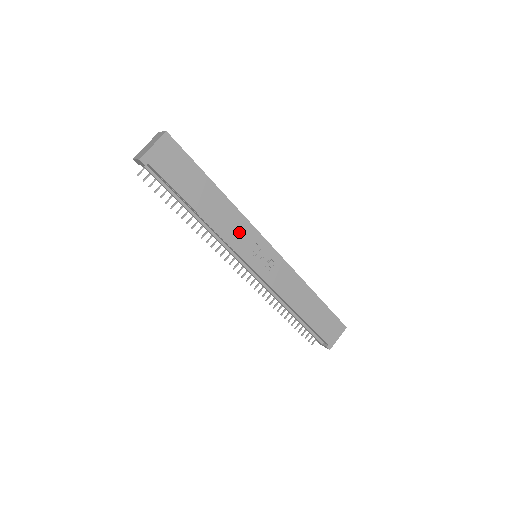
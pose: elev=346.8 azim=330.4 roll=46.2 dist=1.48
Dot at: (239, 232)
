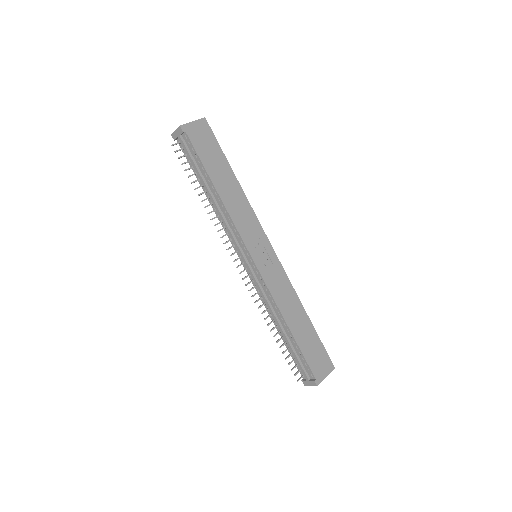
Dot at: (246, 221)
